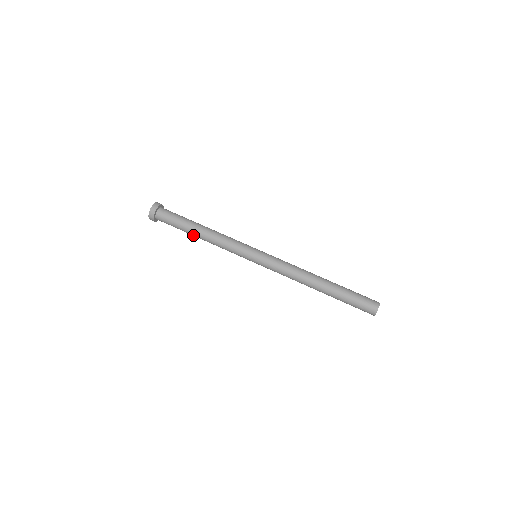
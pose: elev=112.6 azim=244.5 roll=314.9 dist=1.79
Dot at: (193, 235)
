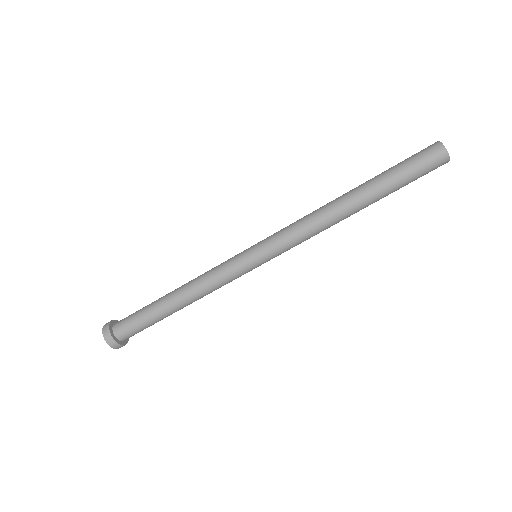
Dot at: occluded
